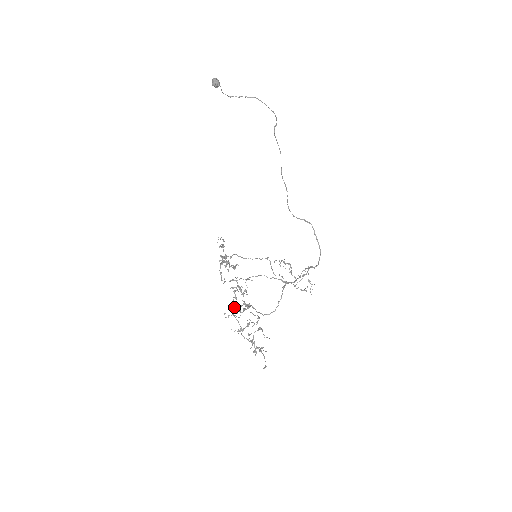
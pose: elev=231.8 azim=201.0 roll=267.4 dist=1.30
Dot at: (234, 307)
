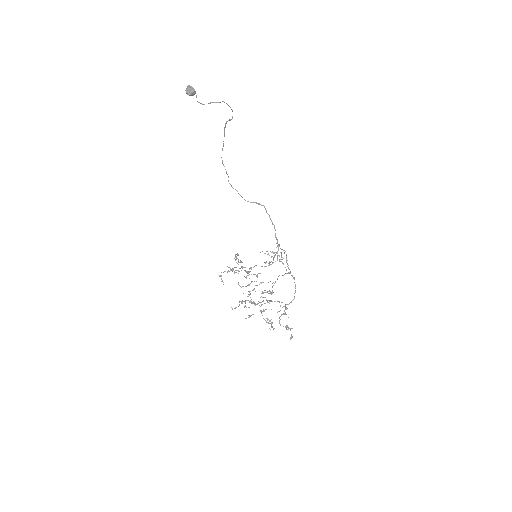
Dot at: occluded
